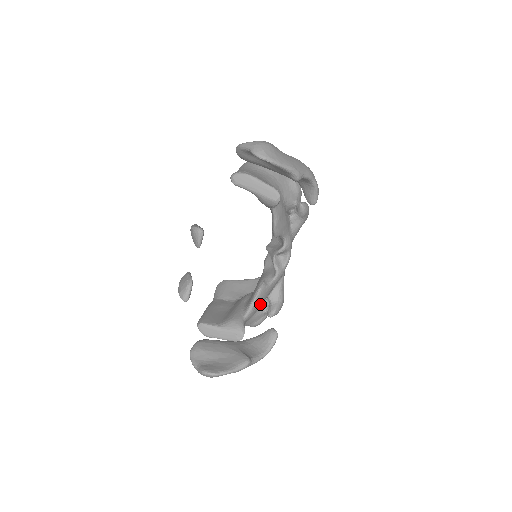
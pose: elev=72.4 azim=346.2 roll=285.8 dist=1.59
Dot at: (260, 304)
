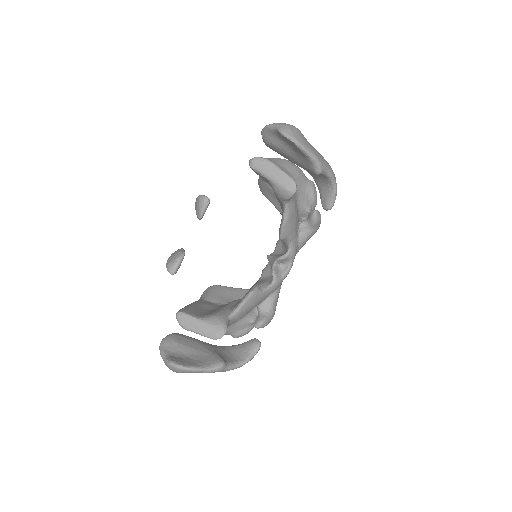
Dot at: (249, 309)
